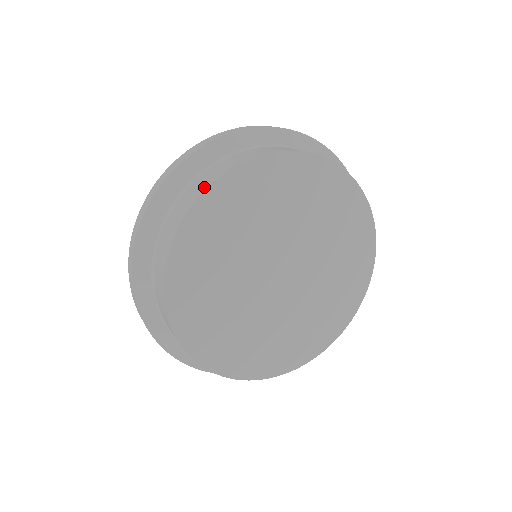
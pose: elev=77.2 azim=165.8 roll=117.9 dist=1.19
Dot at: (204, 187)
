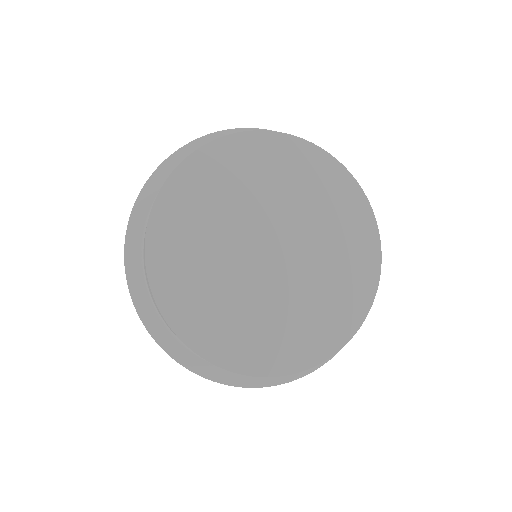
Dot at: (178, 165)
